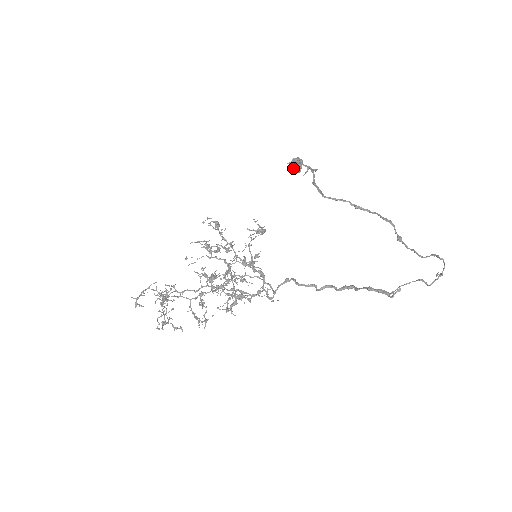
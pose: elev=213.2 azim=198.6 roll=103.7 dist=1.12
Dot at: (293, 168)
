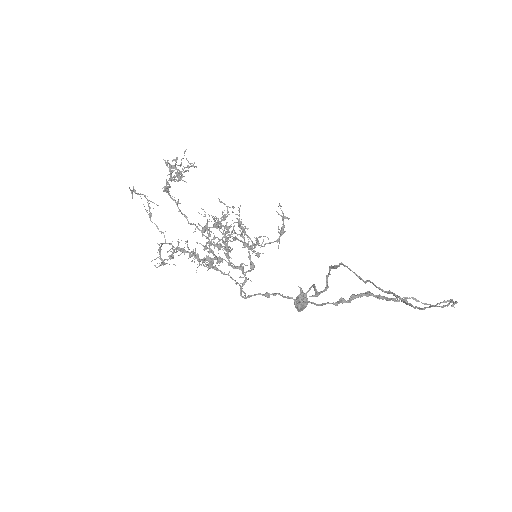
Dot at: (300, 297)
